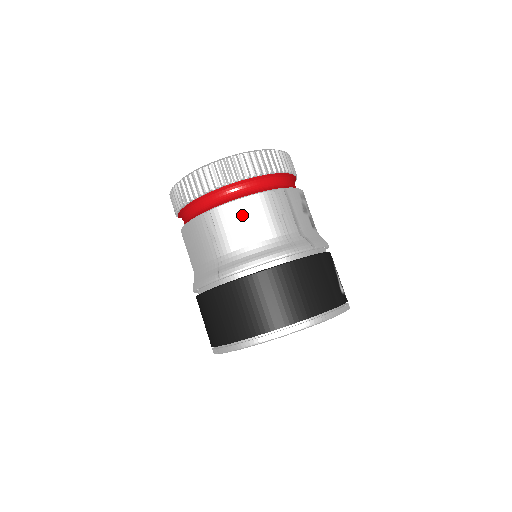
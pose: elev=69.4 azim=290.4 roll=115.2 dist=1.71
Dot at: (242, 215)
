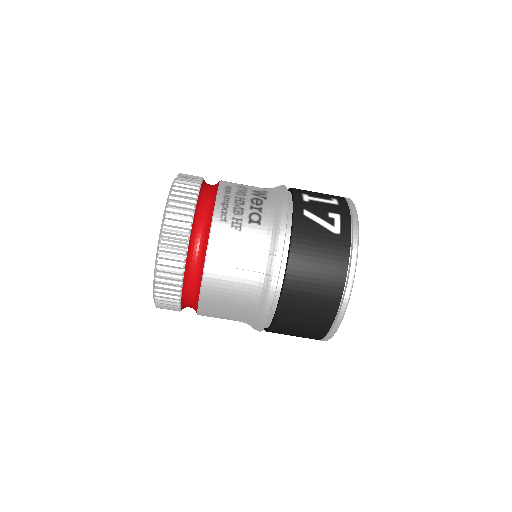
Dot at: (216, 301)
